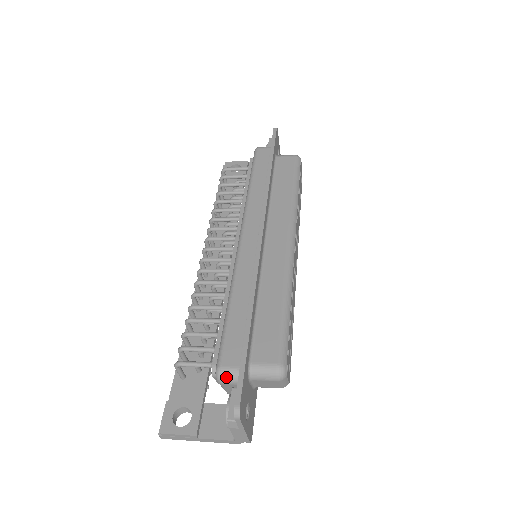
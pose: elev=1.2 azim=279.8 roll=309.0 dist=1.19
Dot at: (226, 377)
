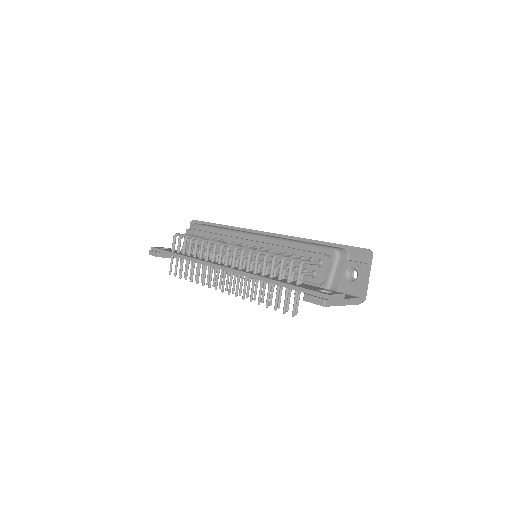
Dot at: (342, 252)
